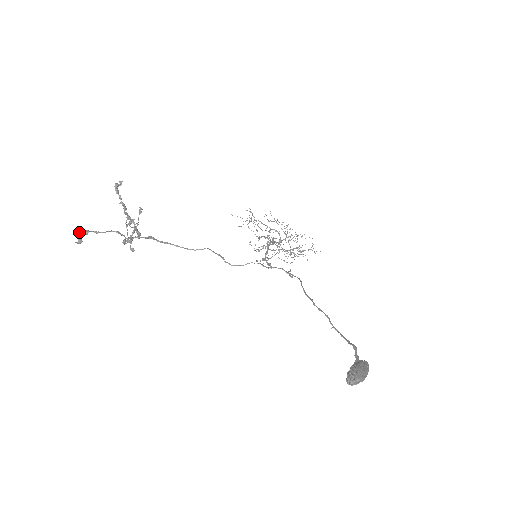
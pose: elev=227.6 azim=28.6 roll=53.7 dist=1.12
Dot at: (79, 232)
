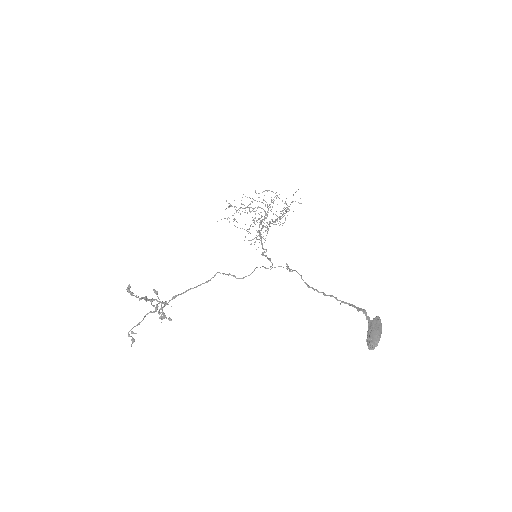
Dot at: (128, 336)
